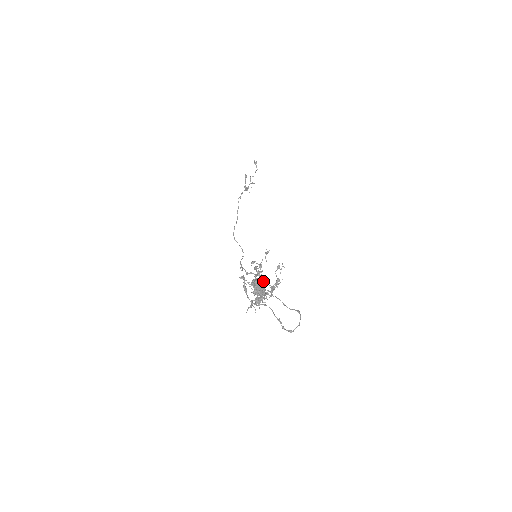
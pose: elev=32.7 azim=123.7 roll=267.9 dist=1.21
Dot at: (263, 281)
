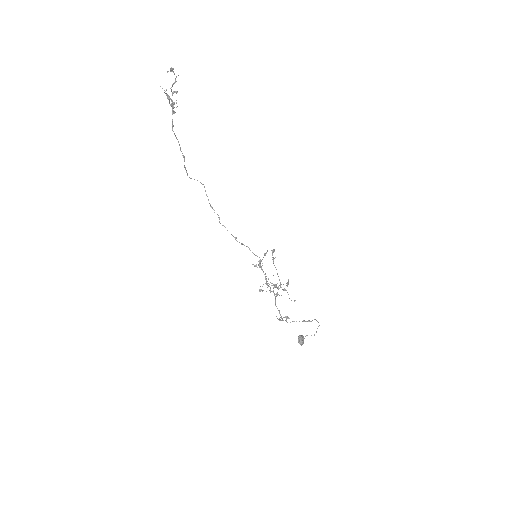
Dot at: occluded
